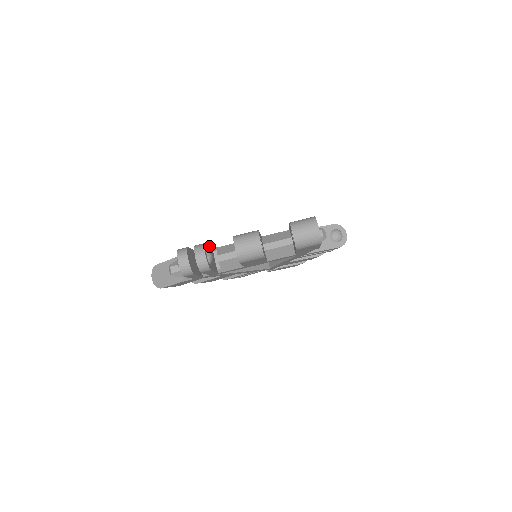
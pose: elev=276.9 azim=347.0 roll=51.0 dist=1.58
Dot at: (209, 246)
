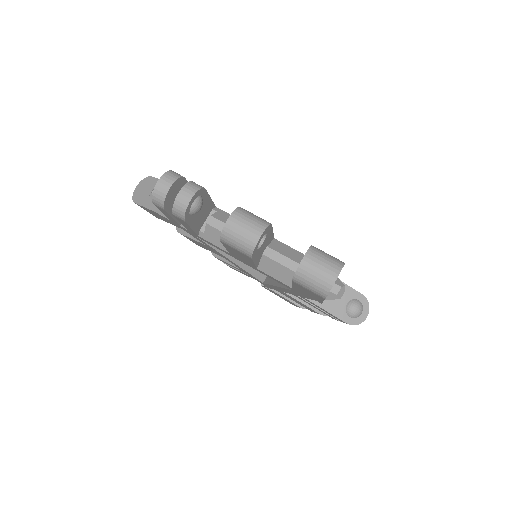
Dot at: occluded
